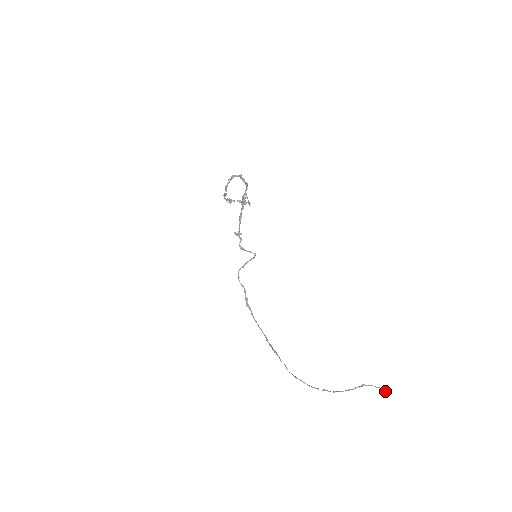
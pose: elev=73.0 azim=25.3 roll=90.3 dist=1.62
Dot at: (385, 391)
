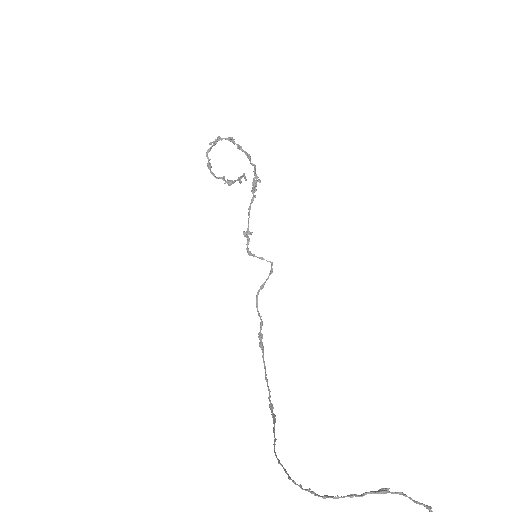
Dot at: out of frame
